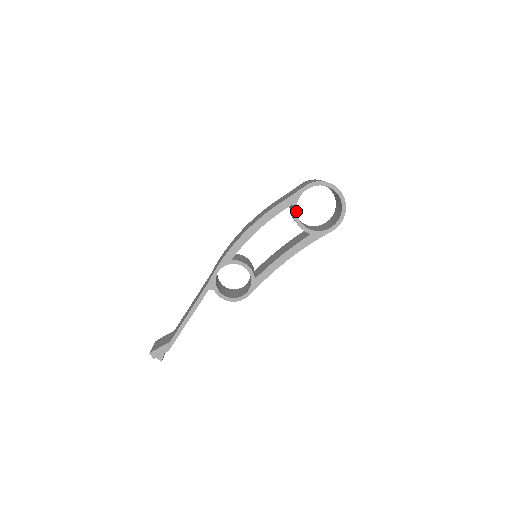
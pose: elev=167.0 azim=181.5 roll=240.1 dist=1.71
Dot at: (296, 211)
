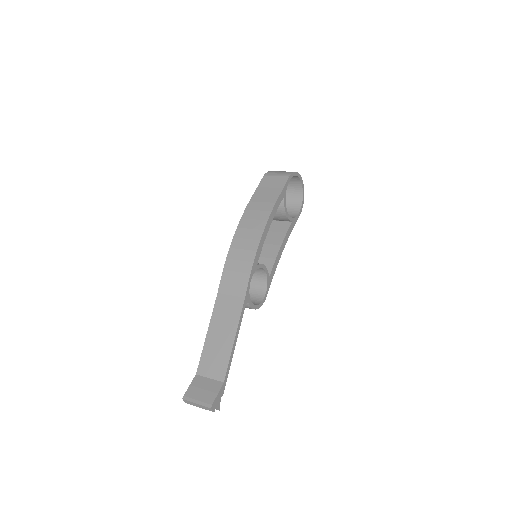
Dot at: (285, 202)
